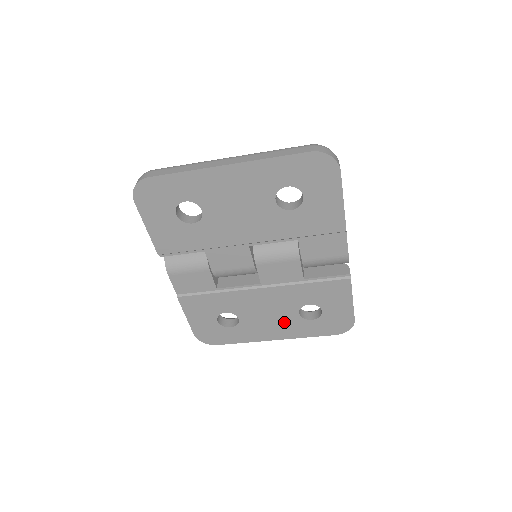
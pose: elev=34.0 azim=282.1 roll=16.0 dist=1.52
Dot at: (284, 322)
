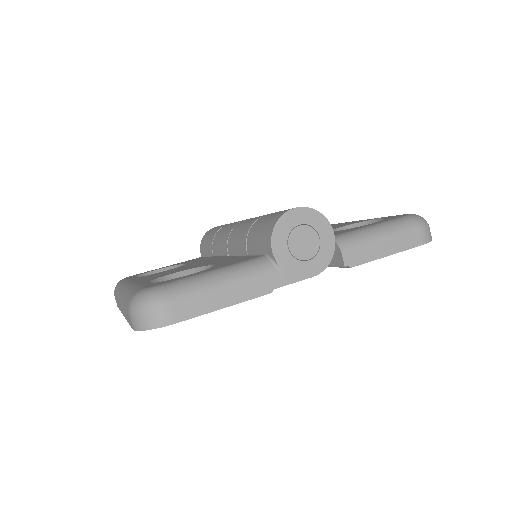
Dot at: occluded
